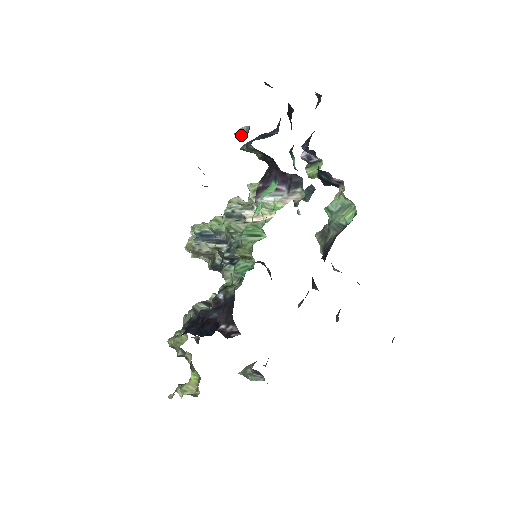
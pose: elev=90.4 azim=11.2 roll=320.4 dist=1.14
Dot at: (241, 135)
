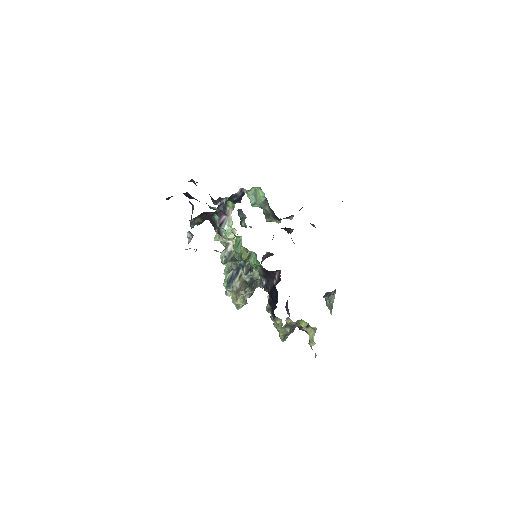
Dot at: (191, 238)
